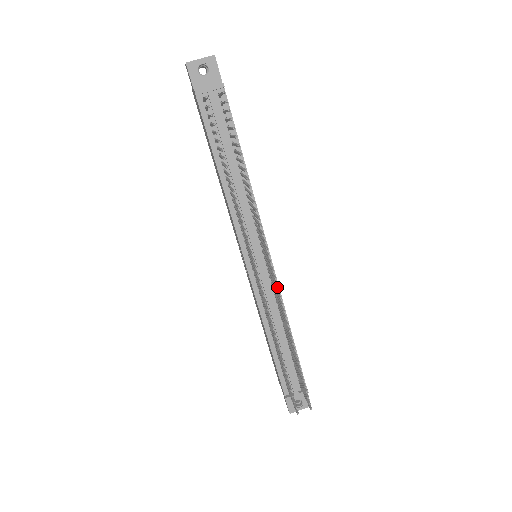
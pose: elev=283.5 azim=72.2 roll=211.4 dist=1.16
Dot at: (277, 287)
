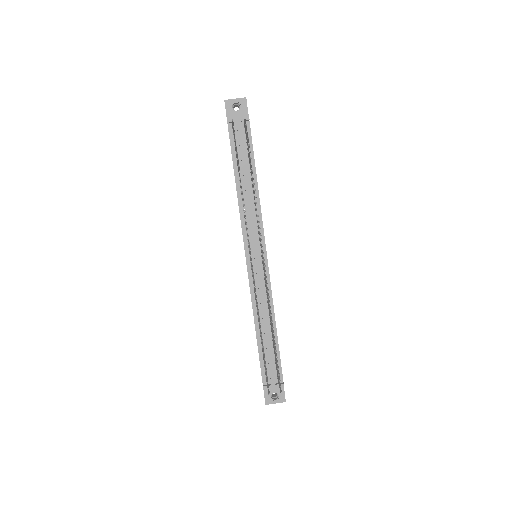
Dot at: (266, 276)
